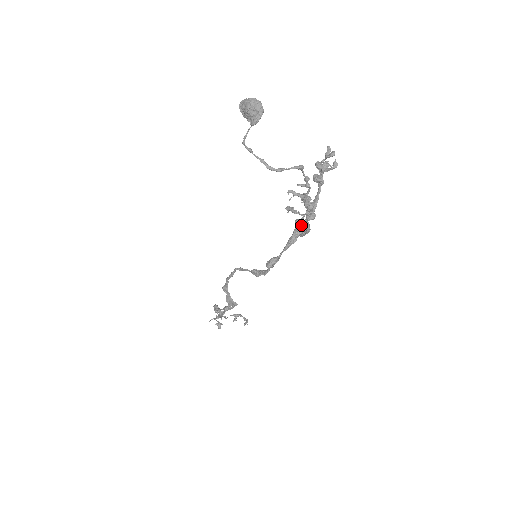
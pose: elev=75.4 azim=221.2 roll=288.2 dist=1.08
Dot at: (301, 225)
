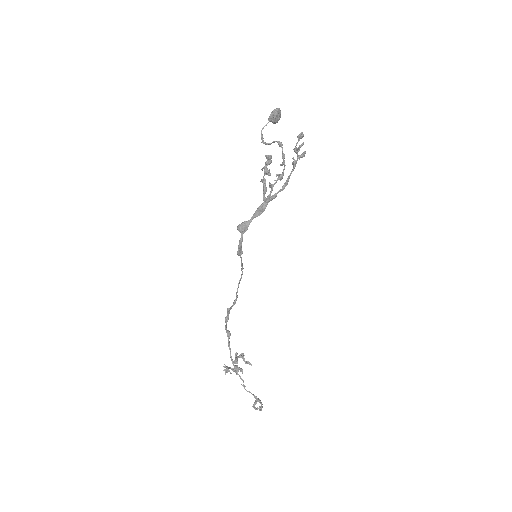
Dot at: (271, 197)
